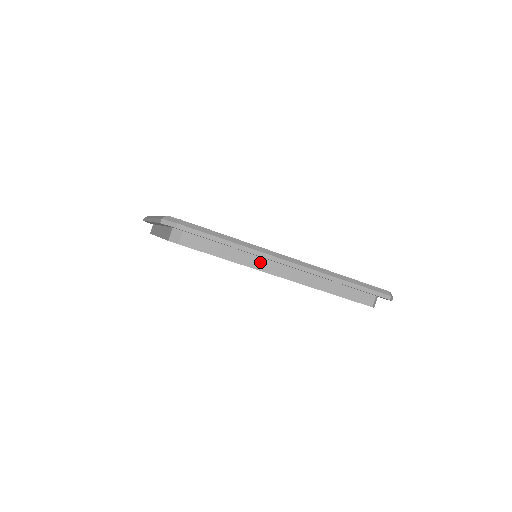
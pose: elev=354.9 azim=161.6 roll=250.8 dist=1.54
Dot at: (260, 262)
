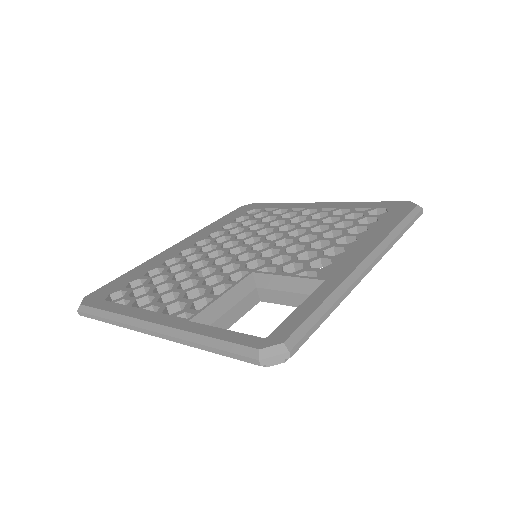
Dot at: occluded
